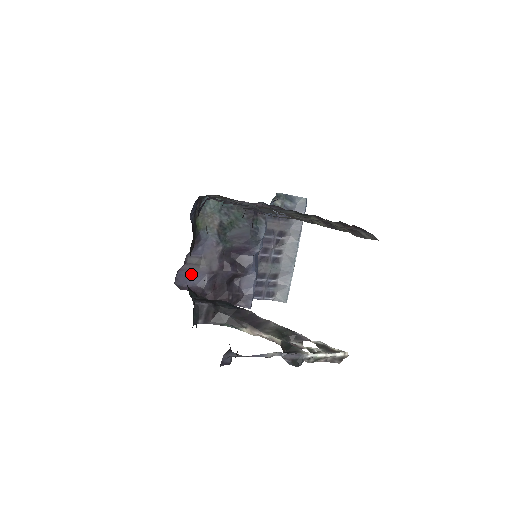
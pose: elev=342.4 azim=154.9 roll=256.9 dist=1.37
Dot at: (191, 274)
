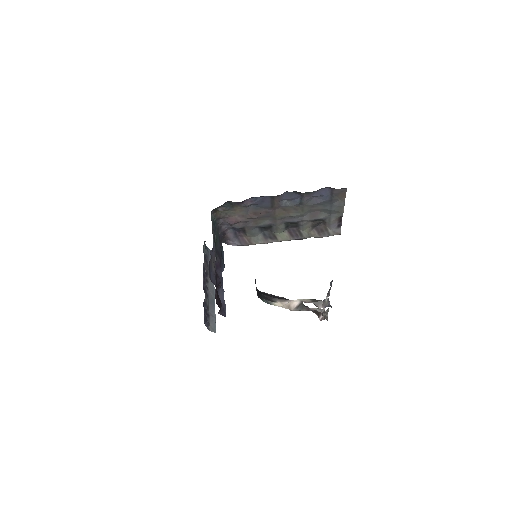
Dot at: (210, 270)
